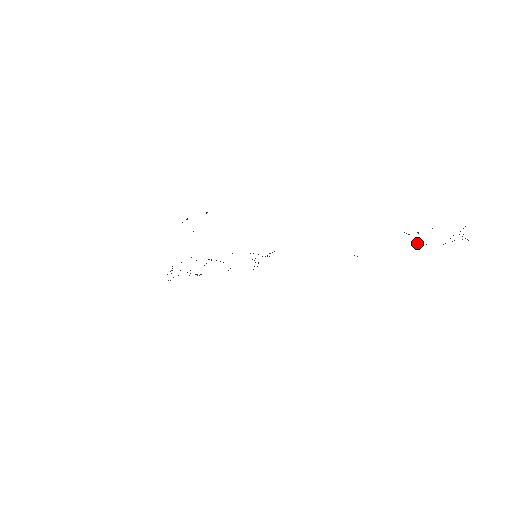
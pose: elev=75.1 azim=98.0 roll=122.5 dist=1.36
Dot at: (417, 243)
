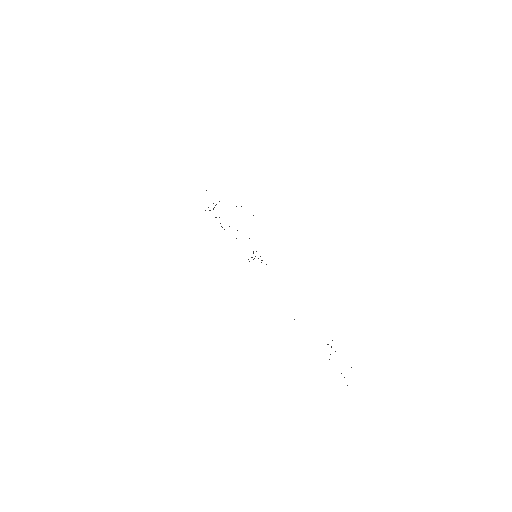
Dot at: occluded
